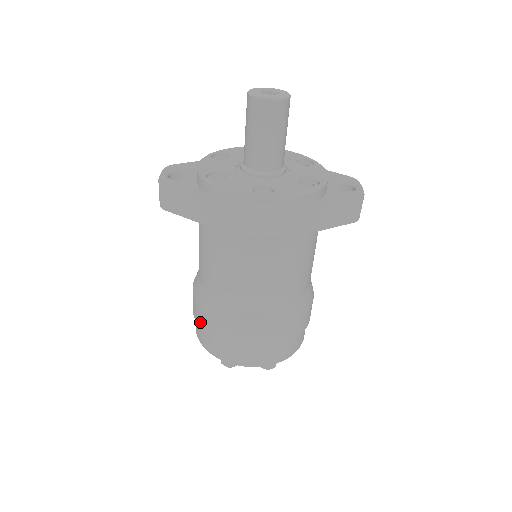
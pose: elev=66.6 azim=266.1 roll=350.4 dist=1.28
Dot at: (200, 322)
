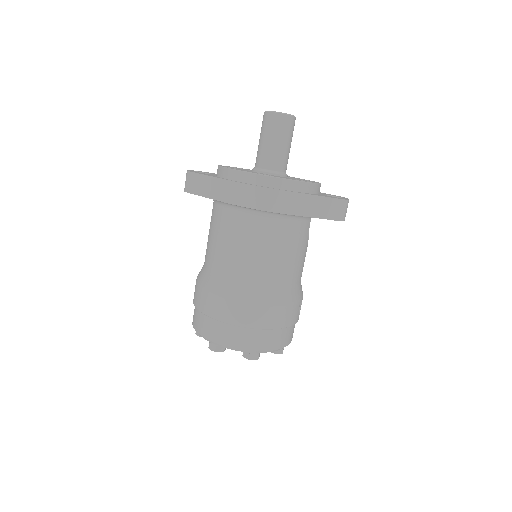
Dot at: (197, 301)
